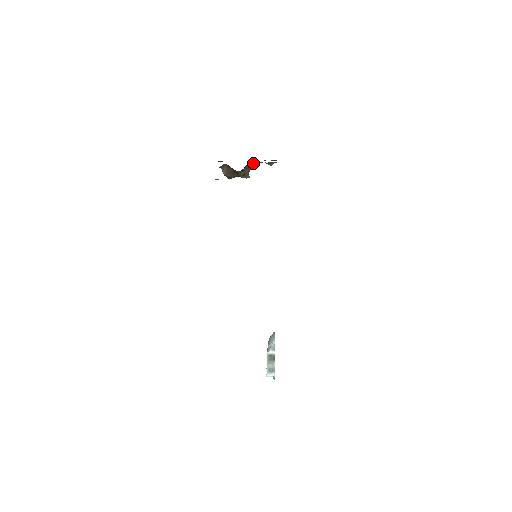
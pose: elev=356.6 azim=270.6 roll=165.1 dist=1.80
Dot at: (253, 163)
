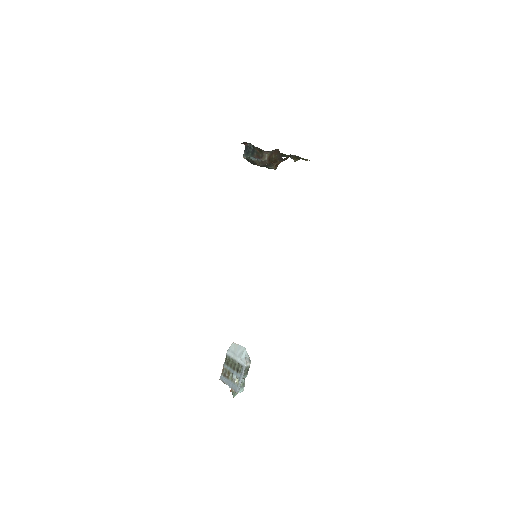
Dot at: (292, 155)
